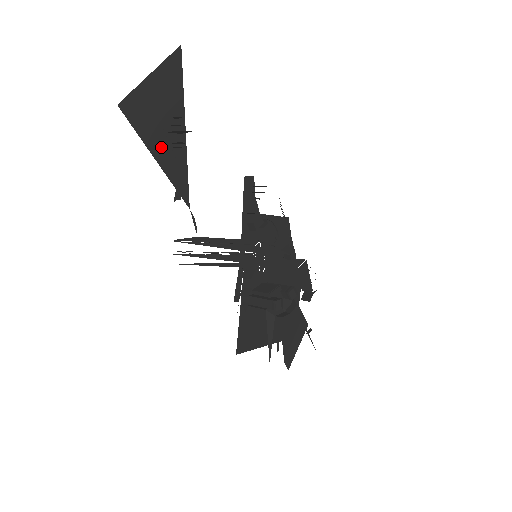
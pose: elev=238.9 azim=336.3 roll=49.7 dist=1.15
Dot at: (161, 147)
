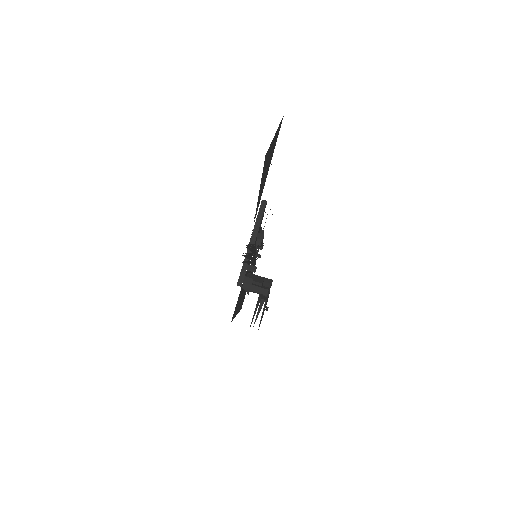
Dot at: (262, 183)
